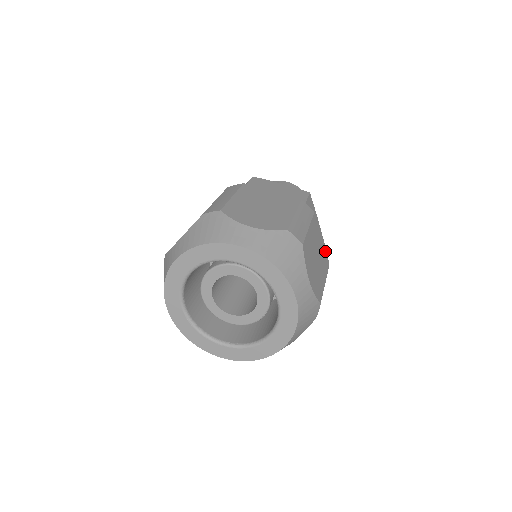
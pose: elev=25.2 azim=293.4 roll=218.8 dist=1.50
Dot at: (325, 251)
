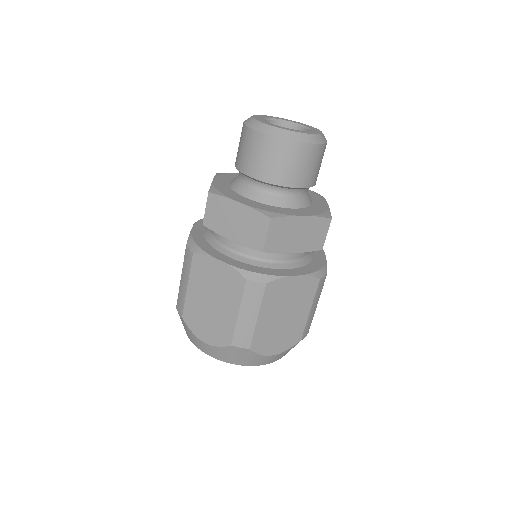
Dot at: (306, 280)
